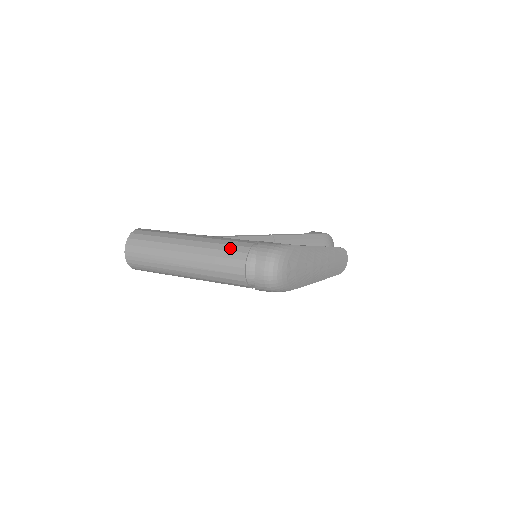
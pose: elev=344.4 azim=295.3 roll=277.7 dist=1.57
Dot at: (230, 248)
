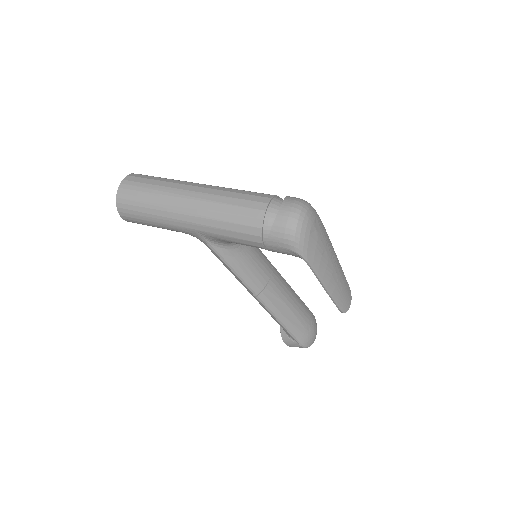
Dot at: (254, 192)
